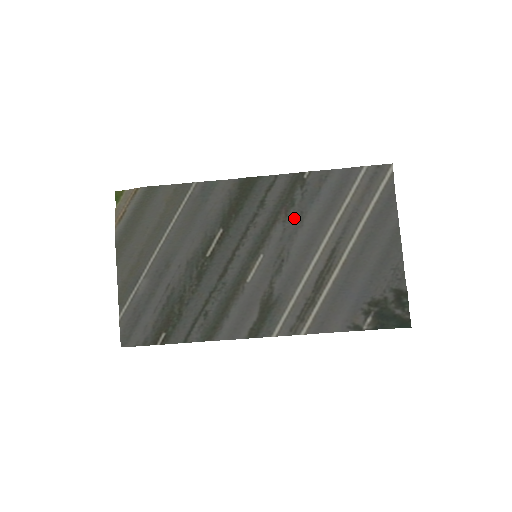
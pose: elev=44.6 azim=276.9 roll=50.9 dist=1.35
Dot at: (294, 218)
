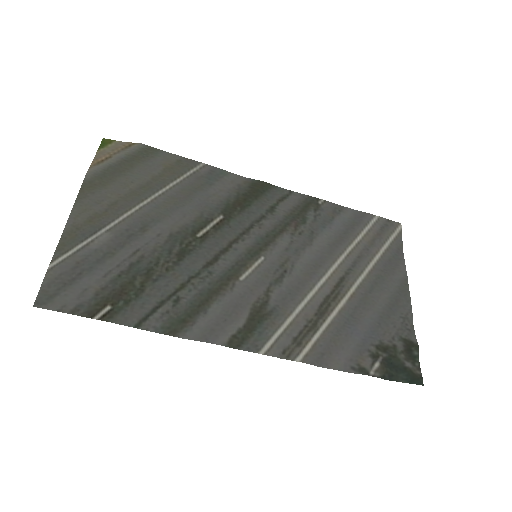
Dot at: (304, 235)
